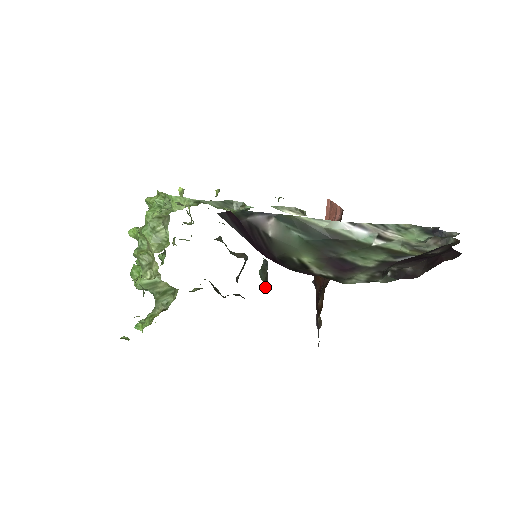
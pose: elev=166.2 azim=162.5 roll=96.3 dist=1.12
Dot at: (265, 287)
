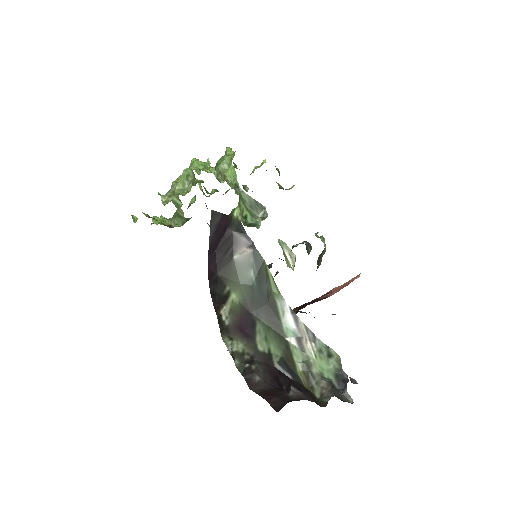
Dot at: occluded
